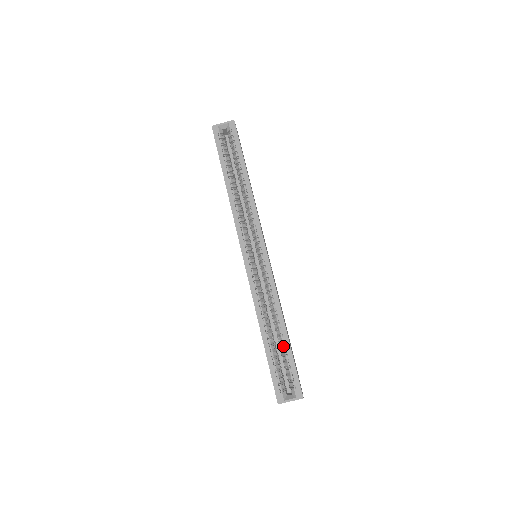
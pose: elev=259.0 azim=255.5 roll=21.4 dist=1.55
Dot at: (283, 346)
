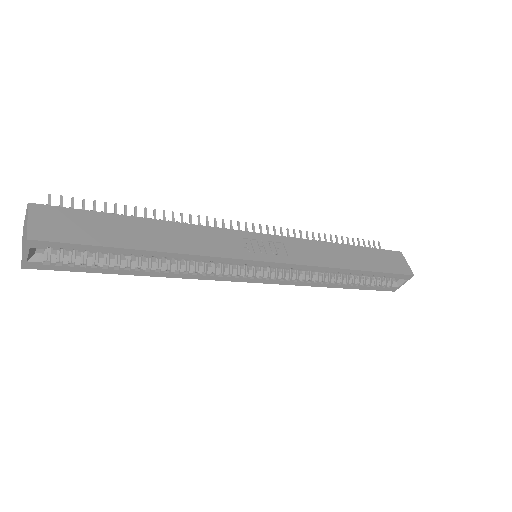
Dot at: (365, 275)
